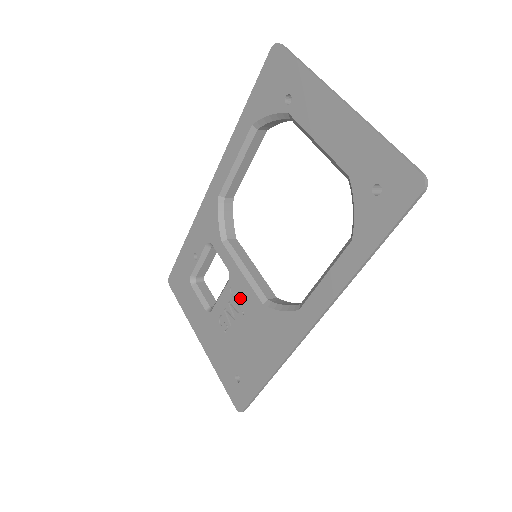
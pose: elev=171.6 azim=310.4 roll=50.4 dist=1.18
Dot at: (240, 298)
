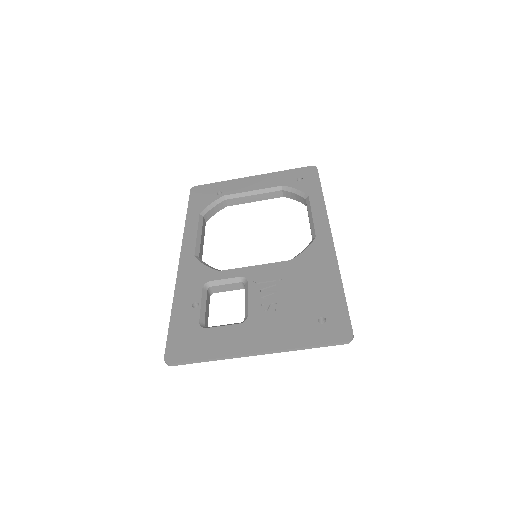
Dot at: (269, 277)
